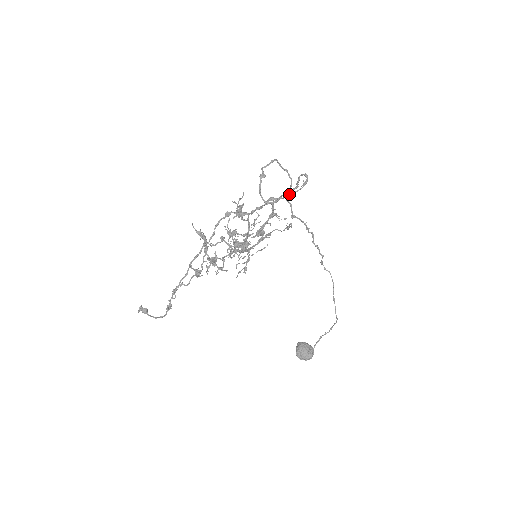
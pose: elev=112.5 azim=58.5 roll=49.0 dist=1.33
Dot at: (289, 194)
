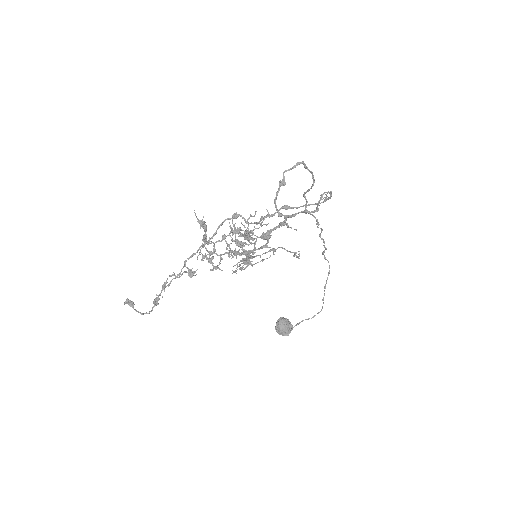
Dot at: occluded
